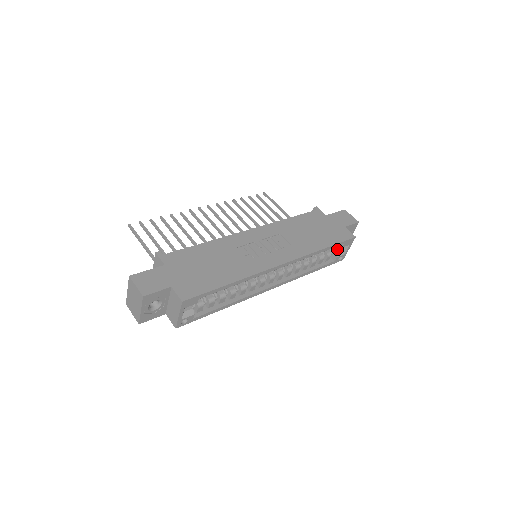
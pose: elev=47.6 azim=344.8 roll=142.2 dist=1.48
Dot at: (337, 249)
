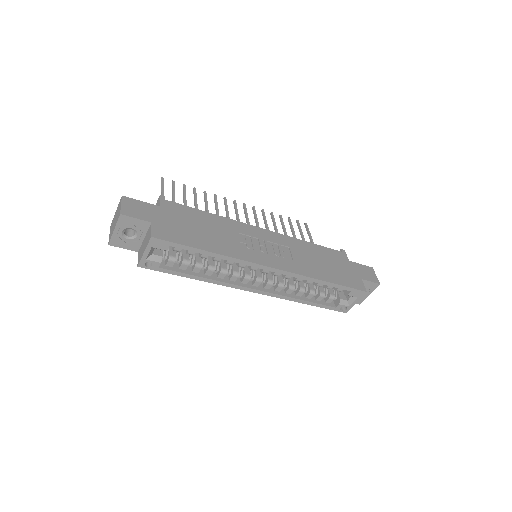
Dot at: (344, 297)
